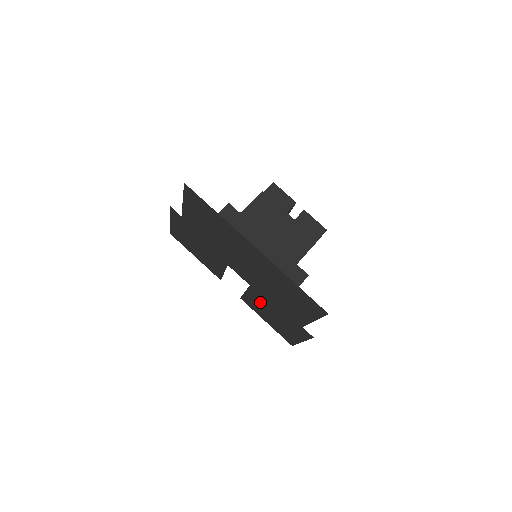
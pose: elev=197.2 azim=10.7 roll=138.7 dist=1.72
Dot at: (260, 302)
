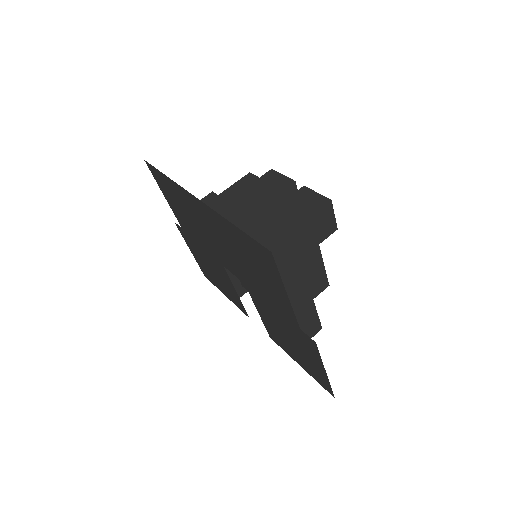
Dot at: (271, 321)
